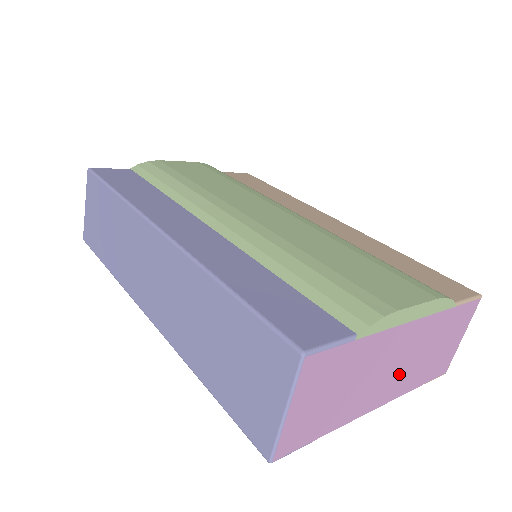
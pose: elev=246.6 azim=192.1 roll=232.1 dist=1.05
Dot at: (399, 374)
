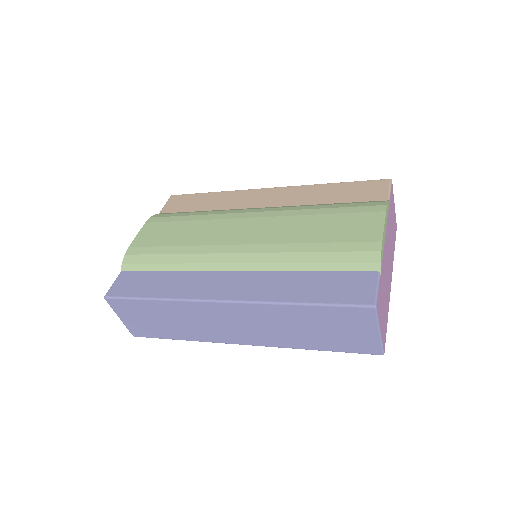
Dot at: (390, 258)
